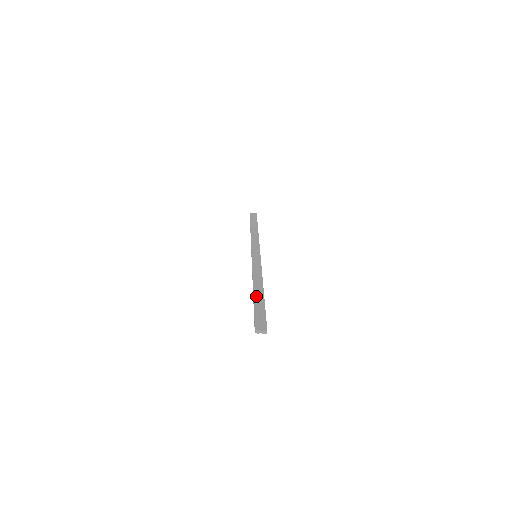
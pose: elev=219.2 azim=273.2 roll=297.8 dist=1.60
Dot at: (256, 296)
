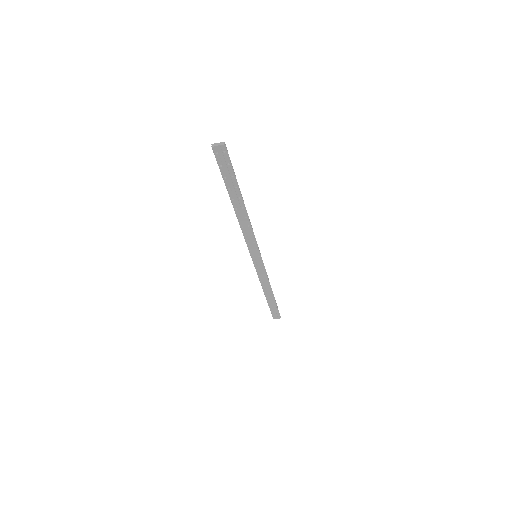
Dot at: (232, 193)
